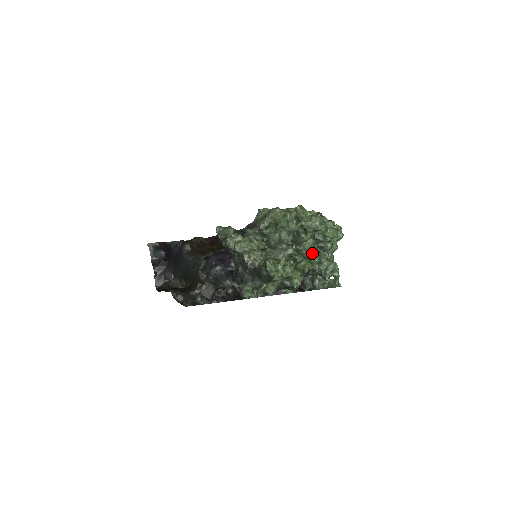
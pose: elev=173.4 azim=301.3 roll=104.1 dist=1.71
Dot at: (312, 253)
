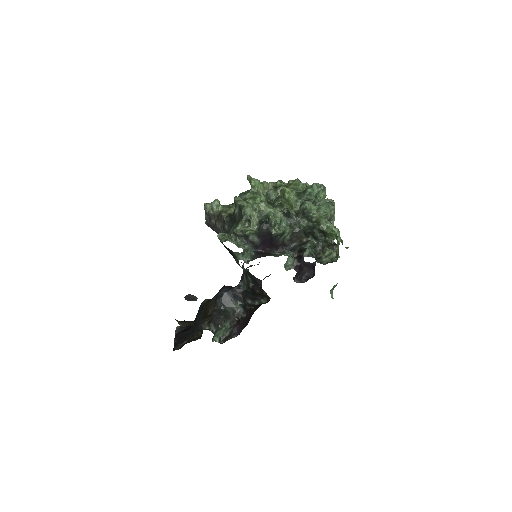
Dot at: (284, 188)
